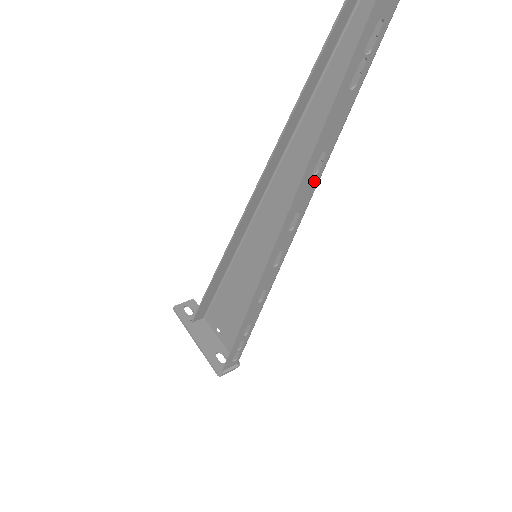
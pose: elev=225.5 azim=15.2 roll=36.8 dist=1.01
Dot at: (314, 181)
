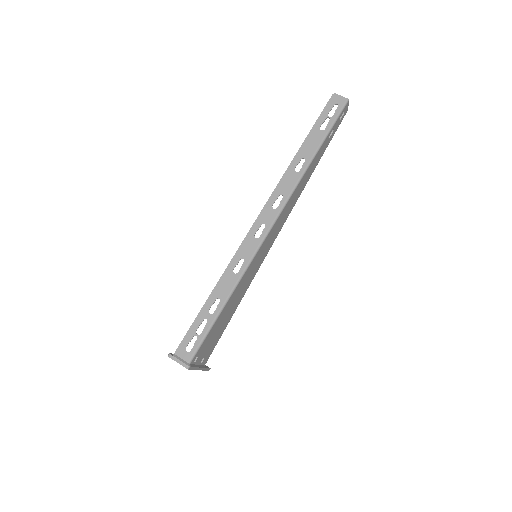
Dot at: (296, 177)
